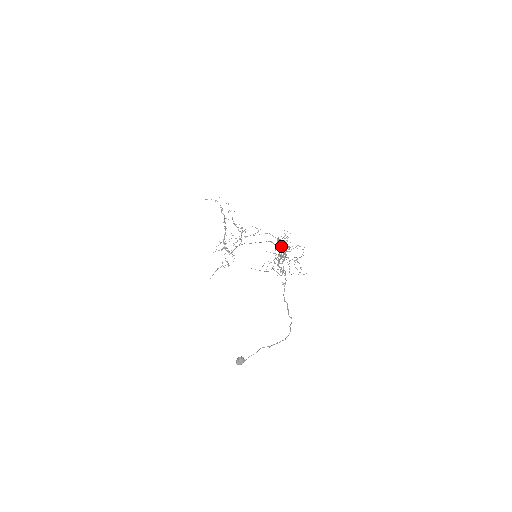
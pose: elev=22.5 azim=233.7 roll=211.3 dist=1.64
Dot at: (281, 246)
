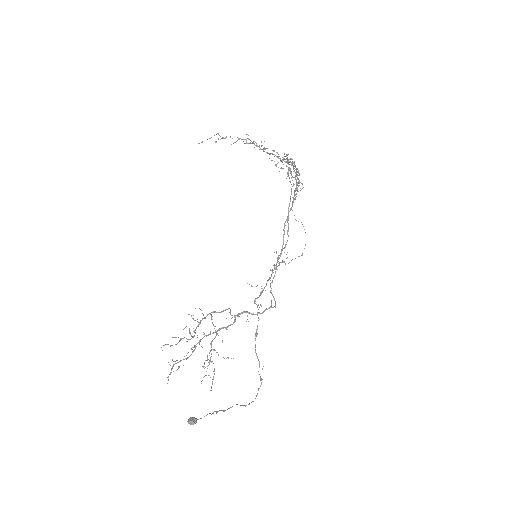
Dot at: (215, 312)
